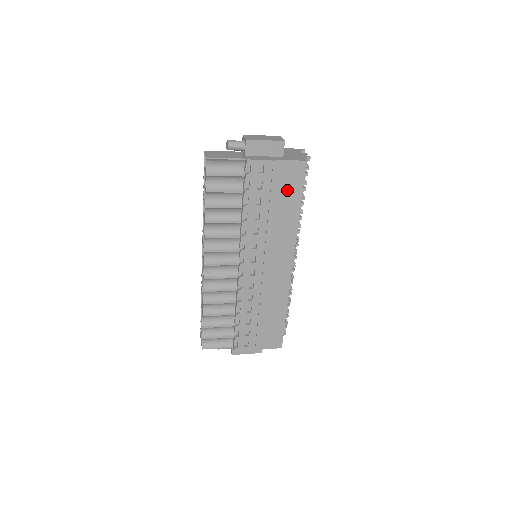
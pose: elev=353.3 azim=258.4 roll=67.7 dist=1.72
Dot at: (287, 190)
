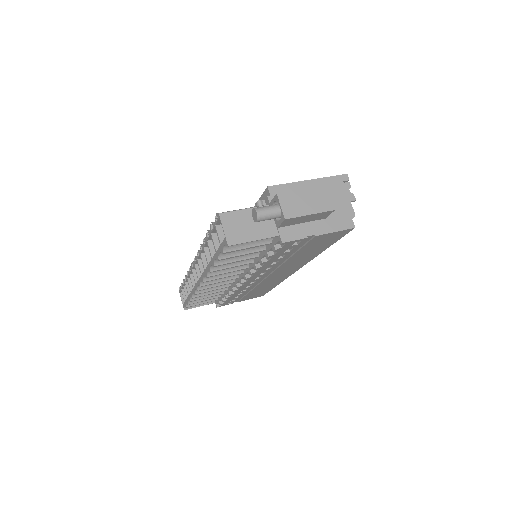
Dot at: (319, 245)
